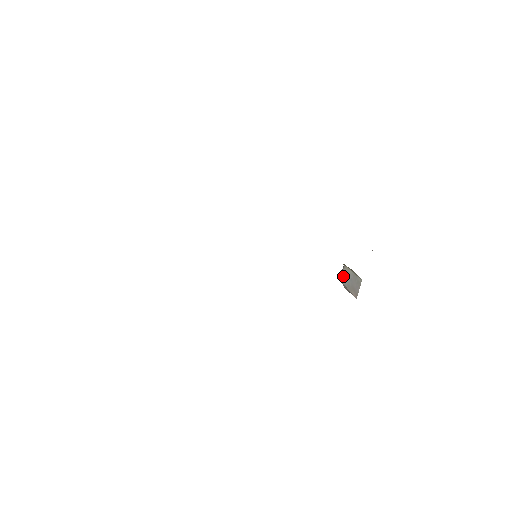
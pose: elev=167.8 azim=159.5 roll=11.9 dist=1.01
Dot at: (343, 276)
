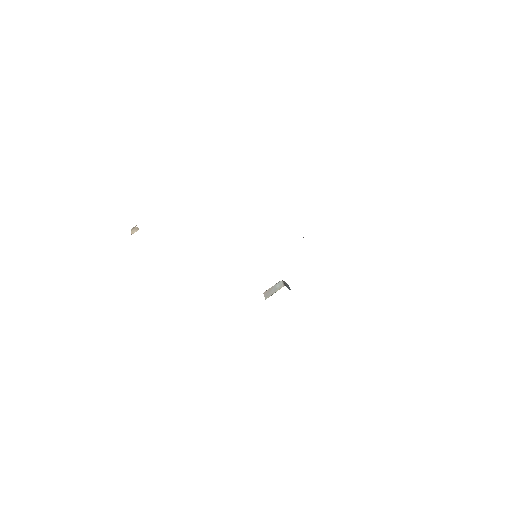
Dot at: (280, 284)
